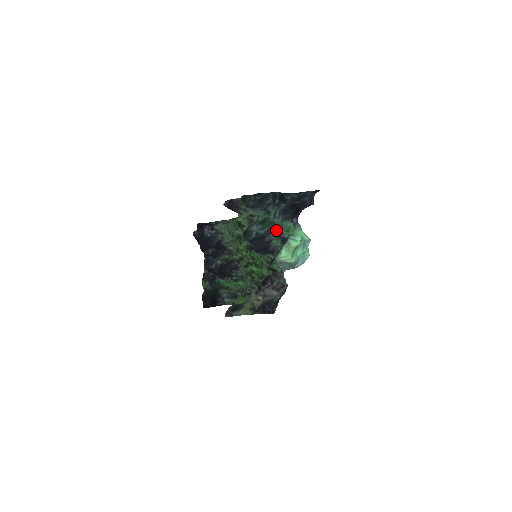
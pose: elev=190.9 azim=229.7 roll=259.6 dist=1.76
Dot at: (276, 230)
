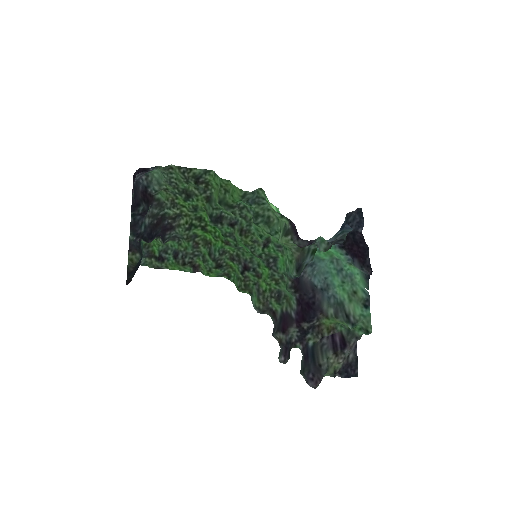
Dot at: occluded
